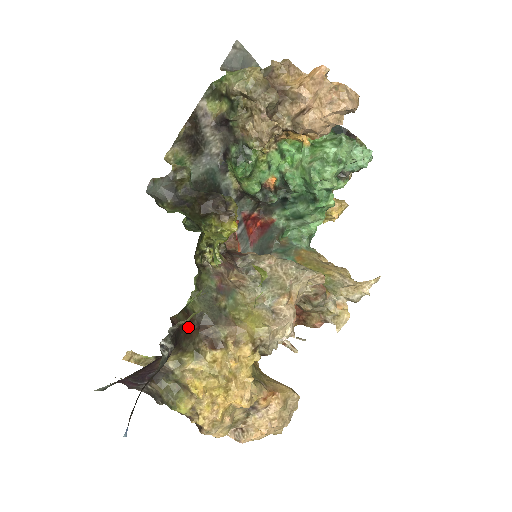
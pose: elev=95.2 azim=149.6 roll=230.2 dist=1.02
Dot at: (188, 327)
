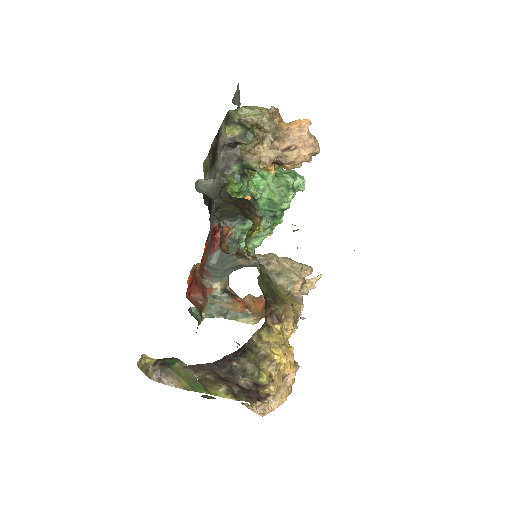
Dot at: (265, 304)
